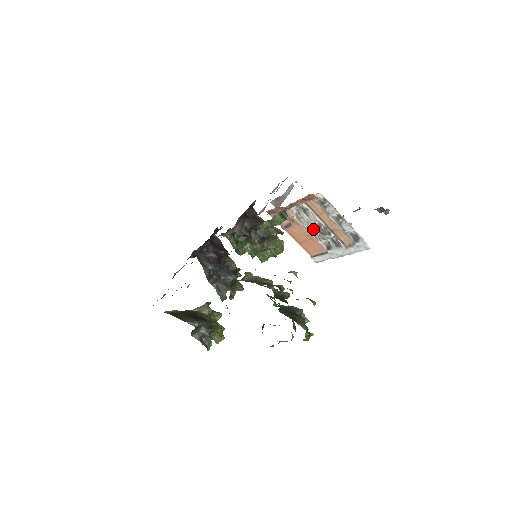
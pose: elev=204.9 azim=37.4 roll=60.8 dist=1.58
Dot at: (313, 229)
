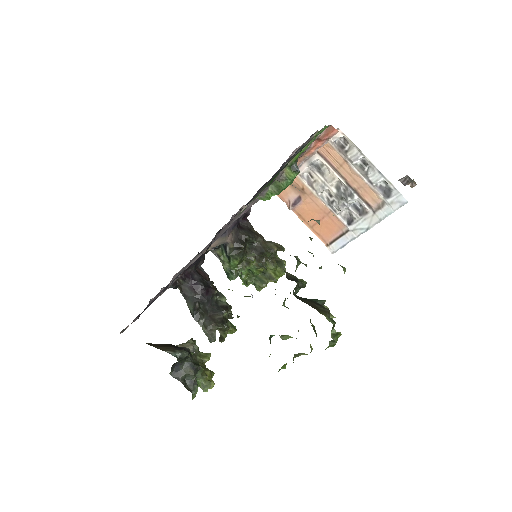
Dot at: (329, 197)
